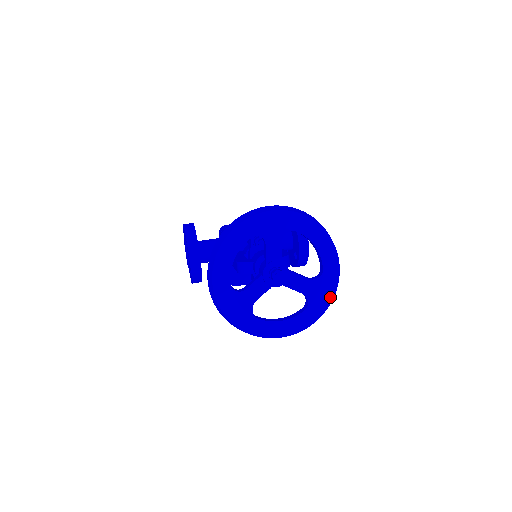
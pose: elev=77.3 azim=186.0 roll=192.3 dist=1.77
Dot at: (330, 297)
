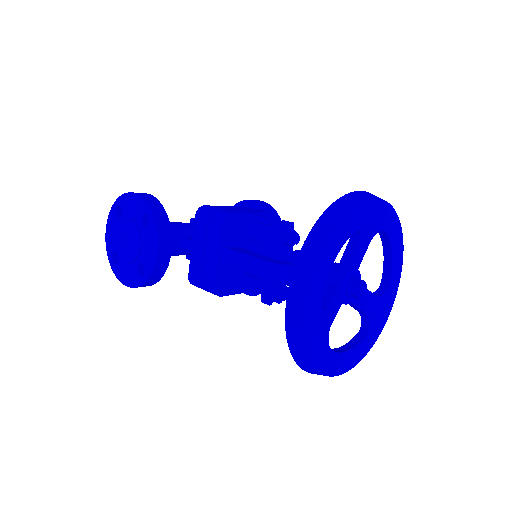
Dot at: (385, 319)
